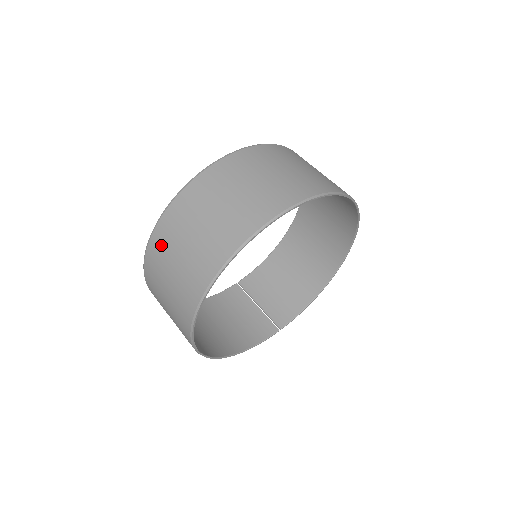
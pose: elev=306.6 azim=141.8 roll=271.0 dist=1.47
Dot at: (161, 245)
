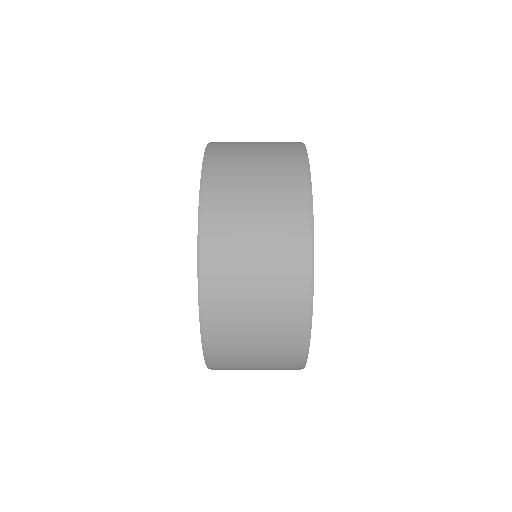
Dot at: (222, 294)
